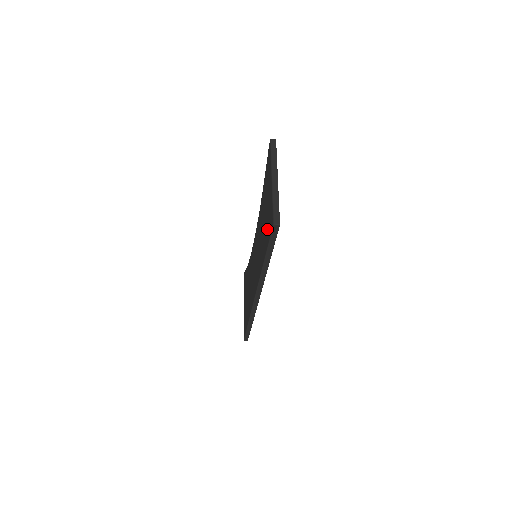
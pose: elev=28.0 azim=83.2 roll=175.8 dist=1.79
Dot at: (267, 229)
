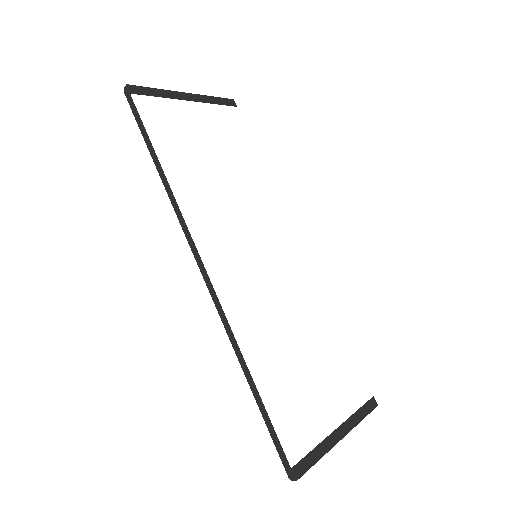
Dot at: occluded
